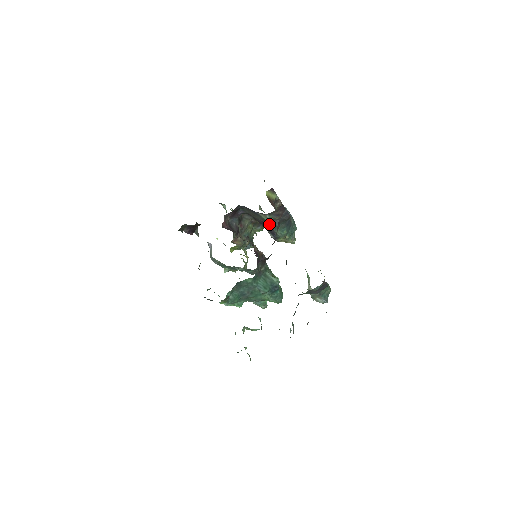
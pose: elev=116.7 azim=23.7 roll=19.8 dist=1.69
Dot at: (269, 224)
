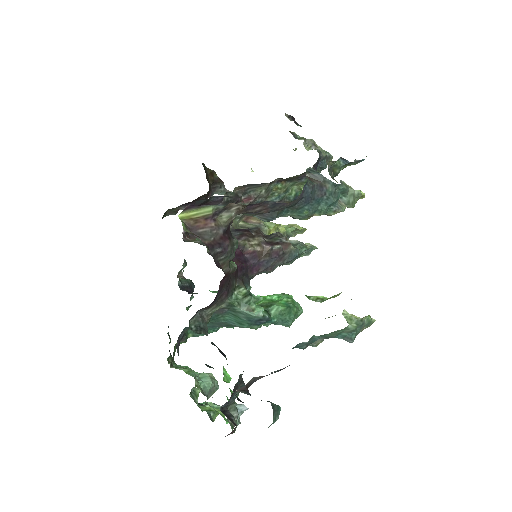
Dot at: (258, 217)
